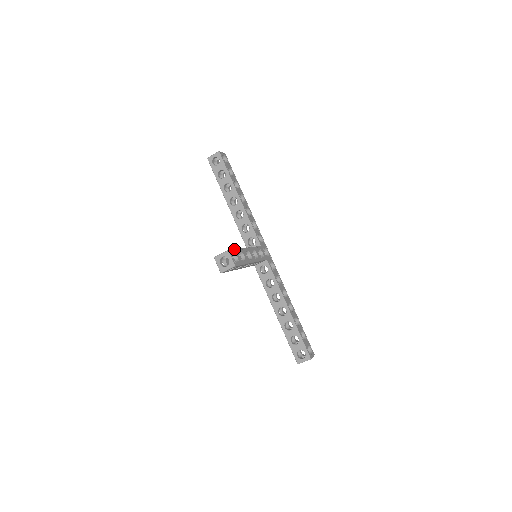
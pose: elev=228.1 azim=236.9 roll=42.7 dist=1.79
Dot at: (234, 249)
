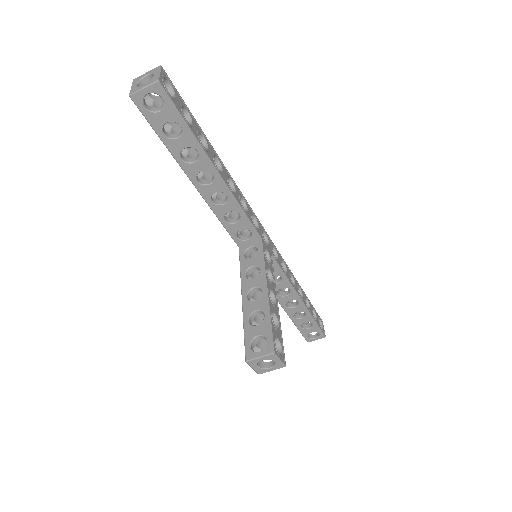
Dot at: (271, 331)
